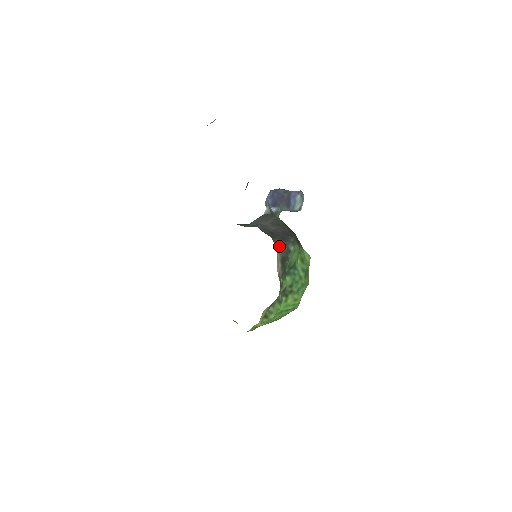
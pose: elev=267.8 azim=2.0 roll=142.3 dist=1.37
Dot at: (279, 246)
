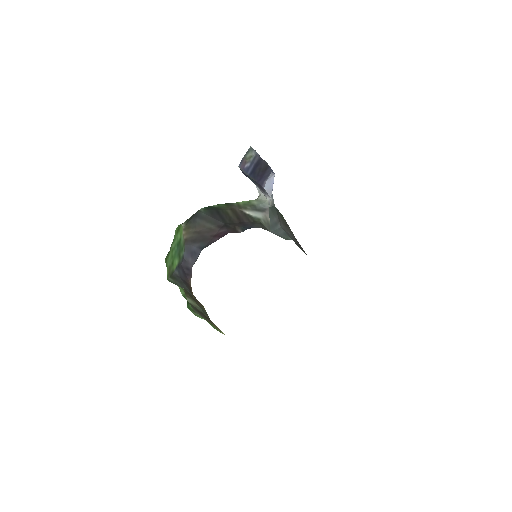
Dot at: occluded
